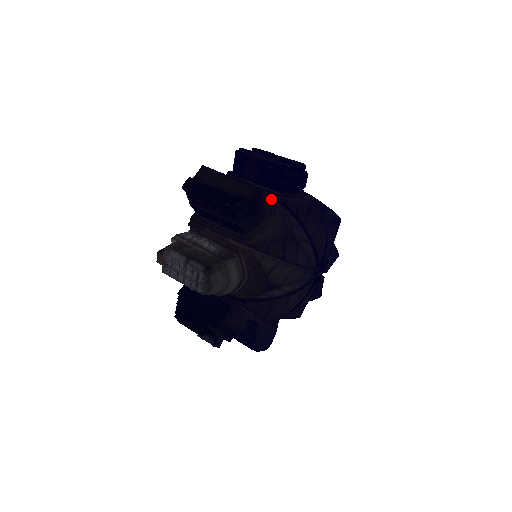
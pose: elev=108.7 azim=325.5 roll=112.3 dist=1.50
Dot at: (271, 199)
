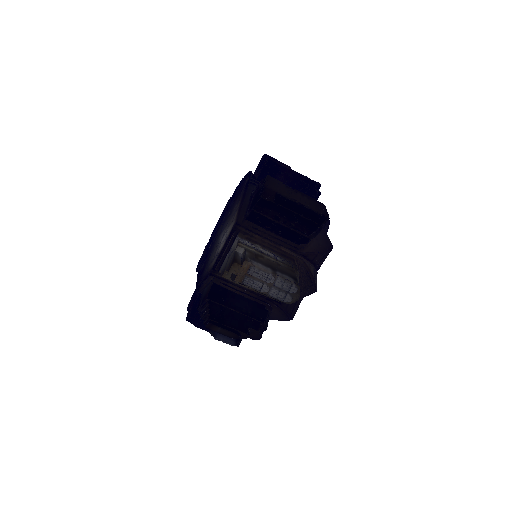
Dot at: occluded
